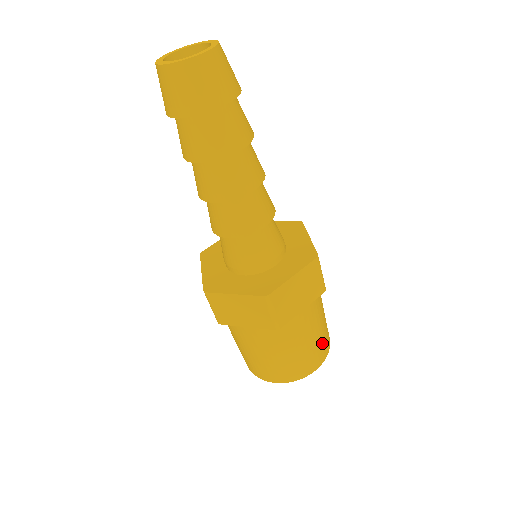
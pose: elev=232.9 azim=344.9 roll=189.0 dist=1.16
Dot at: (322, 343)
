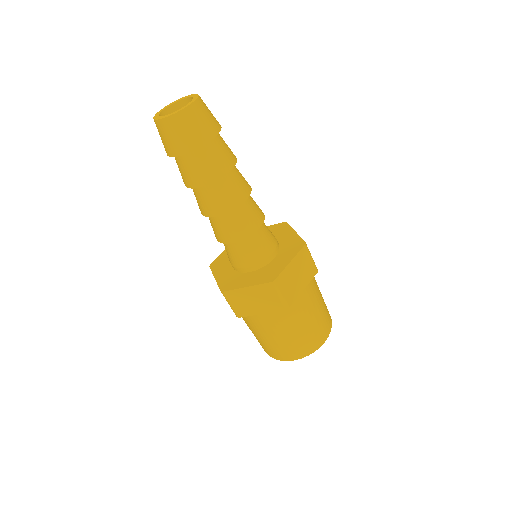
Dot at: (297, 345)
